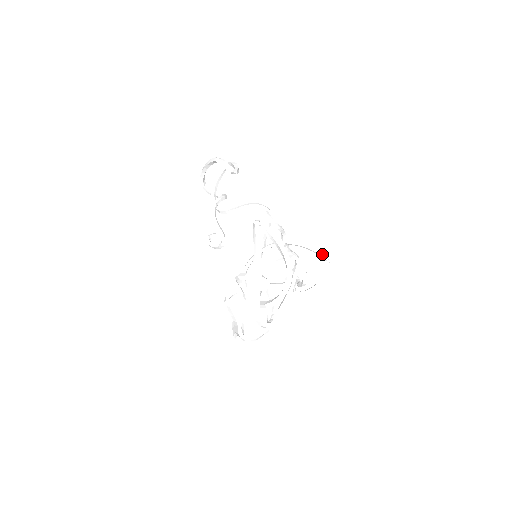
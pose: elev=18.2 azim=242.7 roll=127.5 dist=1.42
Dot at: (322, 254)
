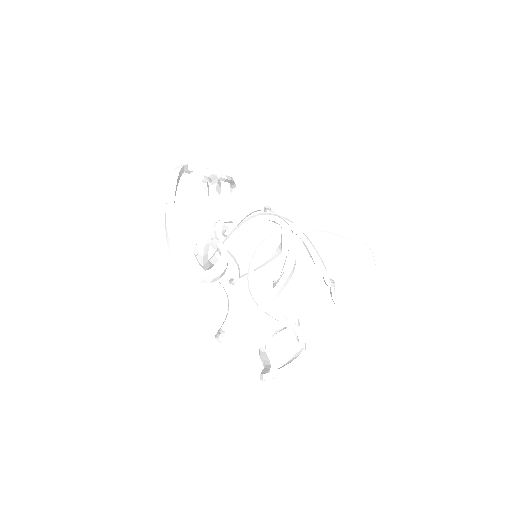
Dot at: (349, 235)
